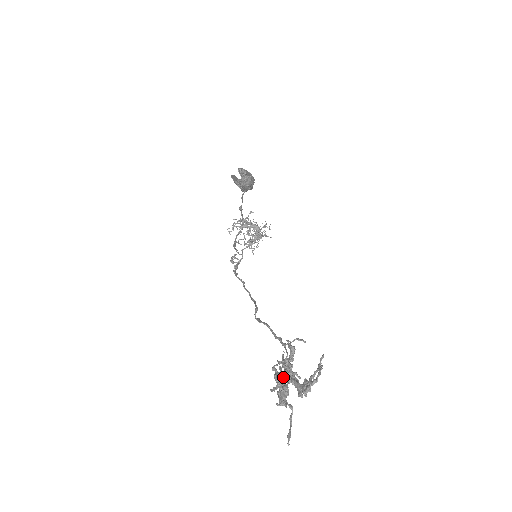
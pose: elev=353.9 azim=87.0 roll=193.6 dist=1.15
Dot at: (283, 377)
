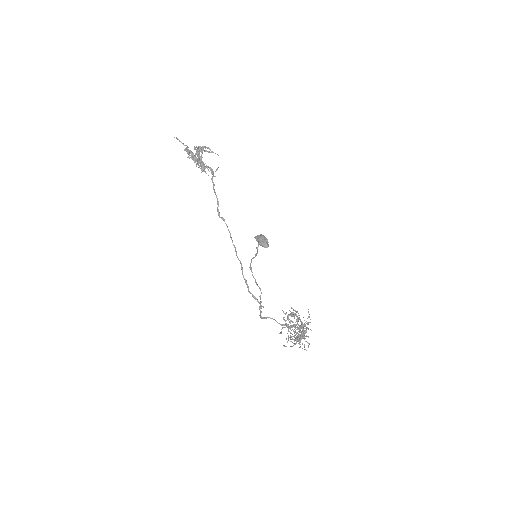
Dot at: (196, 158)
